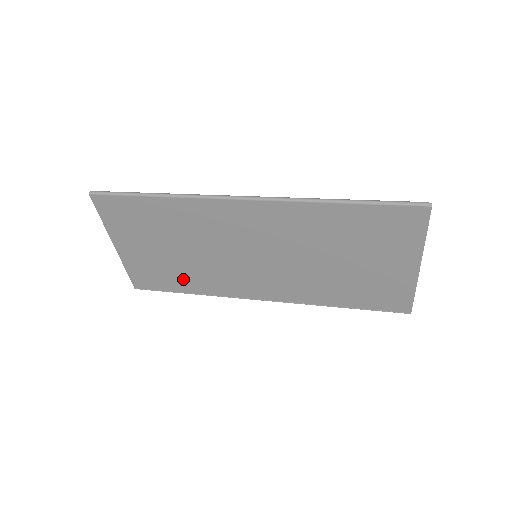
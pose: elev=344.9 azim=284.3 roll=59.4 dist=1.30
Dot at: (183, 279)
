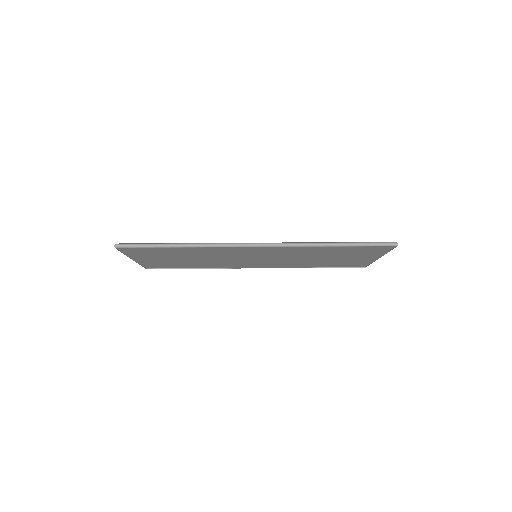
Dot at: (191, 265)
